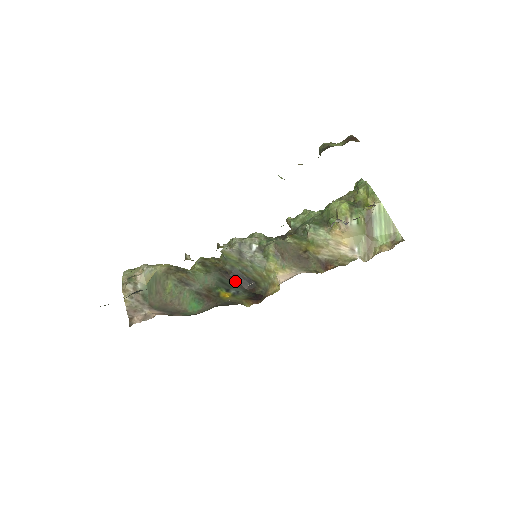
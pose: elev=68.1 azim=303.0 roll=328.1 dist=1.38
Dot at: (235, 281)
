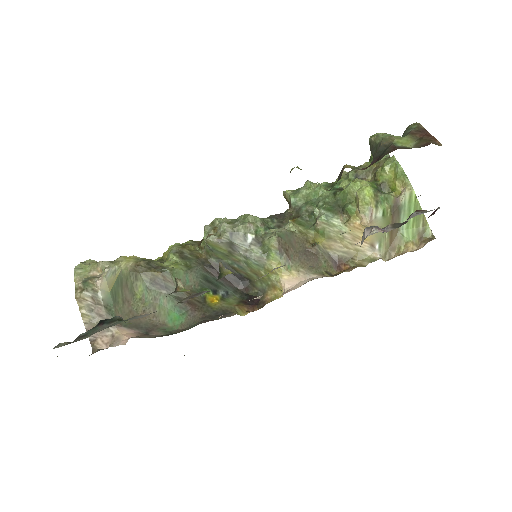
Dot at: (223, 278)
